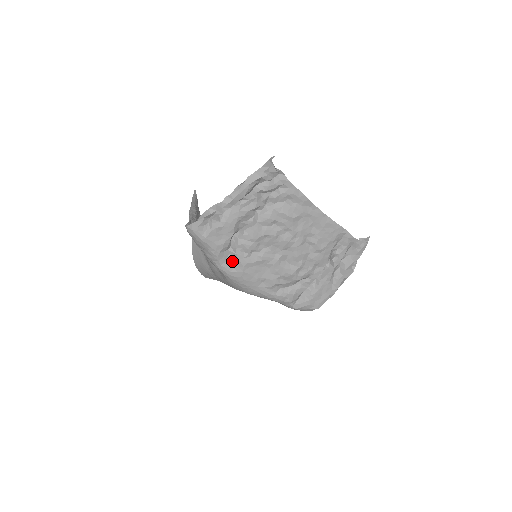
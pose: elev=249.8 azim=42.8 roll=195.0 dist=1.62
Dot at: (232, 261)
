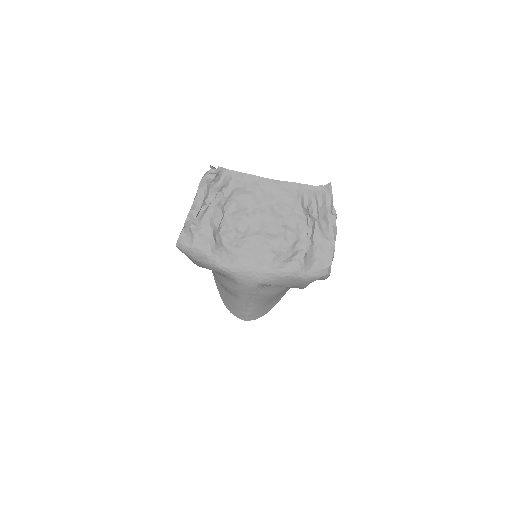
Dot at: (226, 255)
